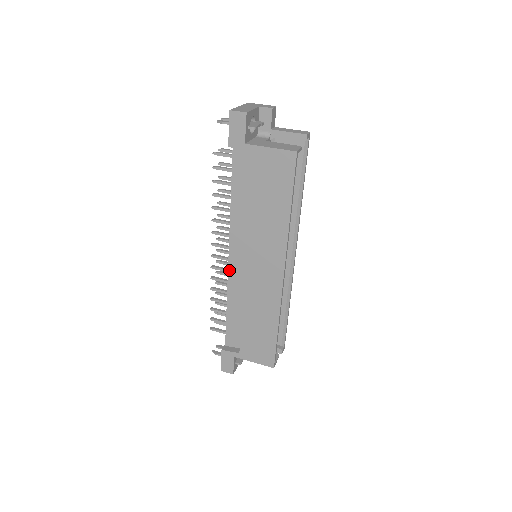
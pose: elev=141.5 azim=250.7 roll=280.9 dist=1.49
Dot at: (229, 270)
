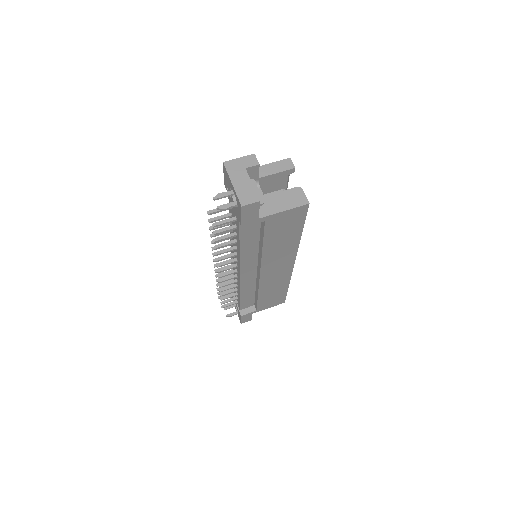
Dot at: (241, 280)
